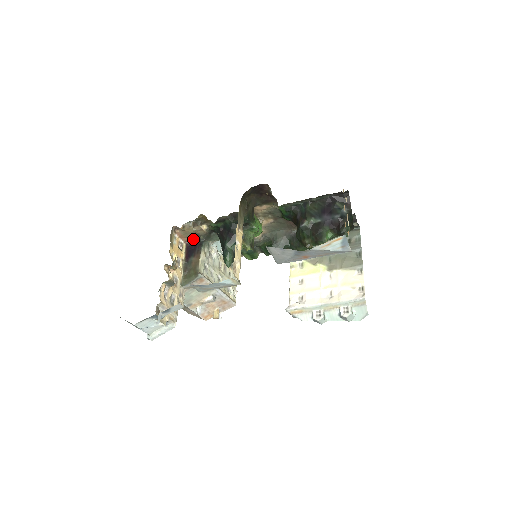
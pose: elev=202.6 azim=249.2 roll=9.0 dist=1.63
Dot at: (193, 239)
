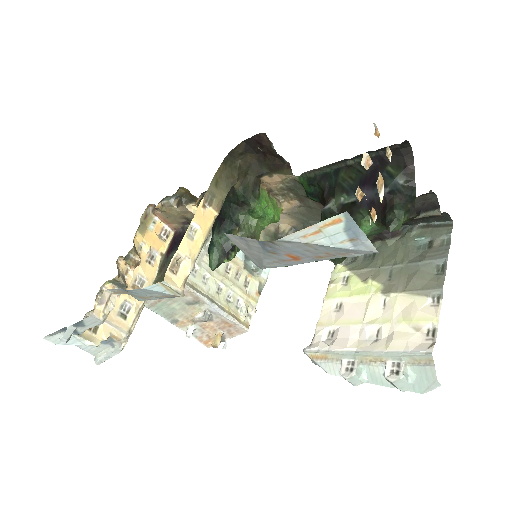
Dot at: (184, 226)
